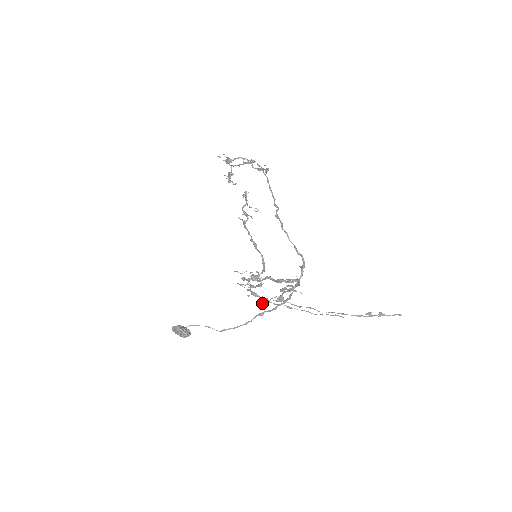
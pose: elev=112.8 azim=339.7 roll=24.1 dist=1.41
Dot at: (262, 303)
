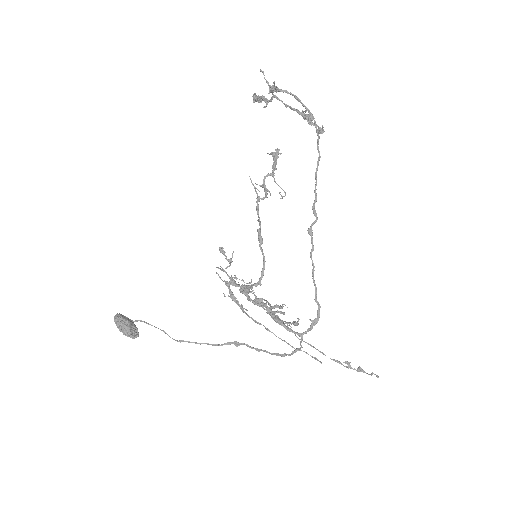
Dot at: occluded
